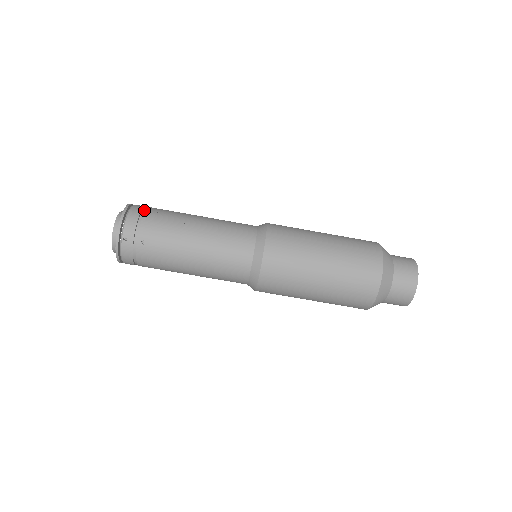
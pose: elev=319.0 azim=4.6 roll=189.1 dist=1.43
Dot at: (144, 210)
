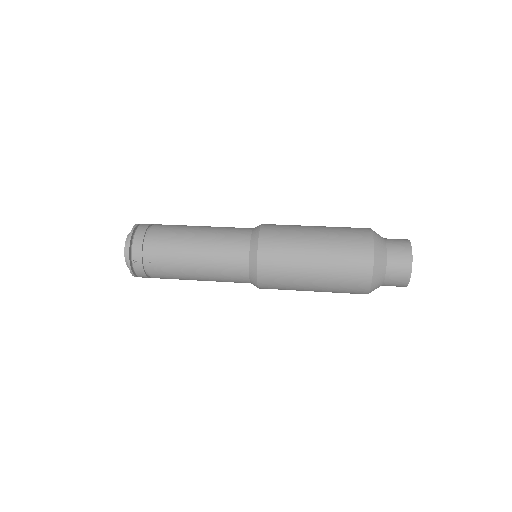
Dot at: (148, 230)
